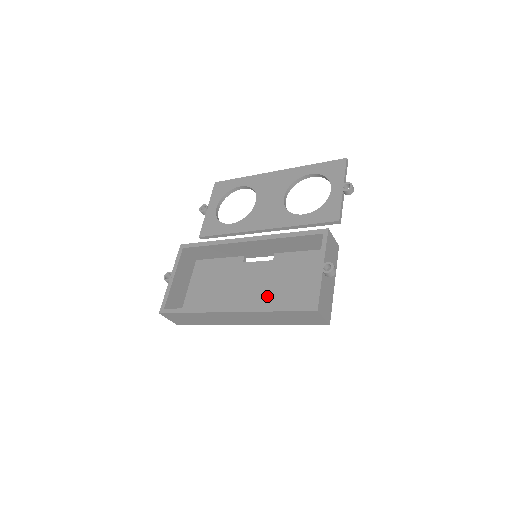
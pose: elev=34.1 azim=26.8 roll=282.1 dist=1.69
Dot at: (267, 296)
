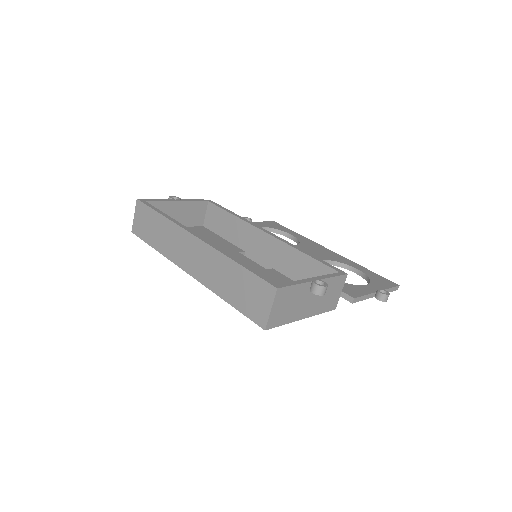
Dot at: occluded
